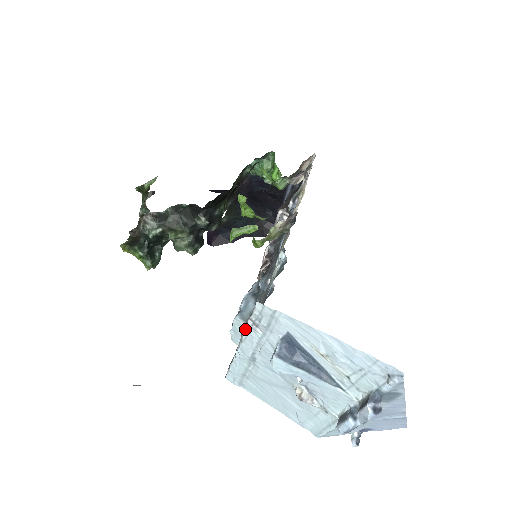
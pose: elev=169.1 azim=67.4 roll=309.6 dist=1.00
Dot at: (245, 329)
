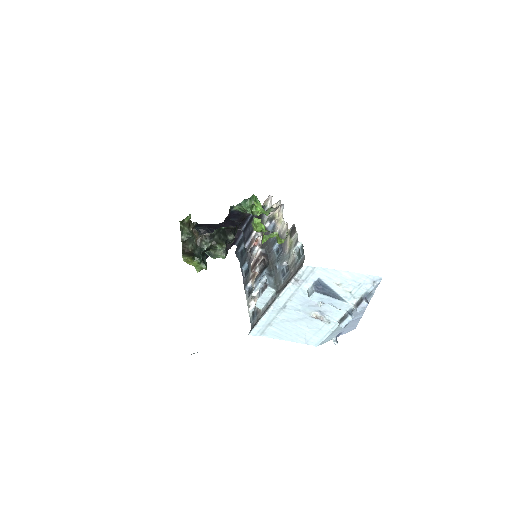
Dot at: (286, 287)
